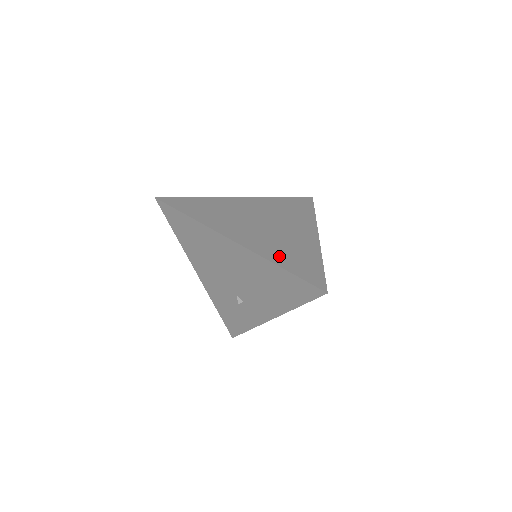
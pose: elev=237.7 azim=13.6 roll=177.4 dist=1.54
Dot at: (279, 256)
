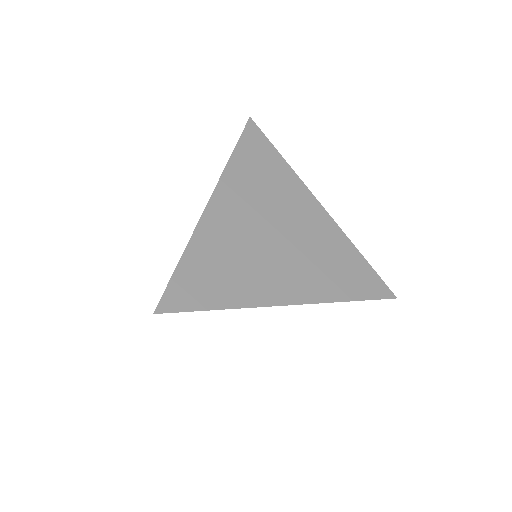
Dot at: (334, 284)
